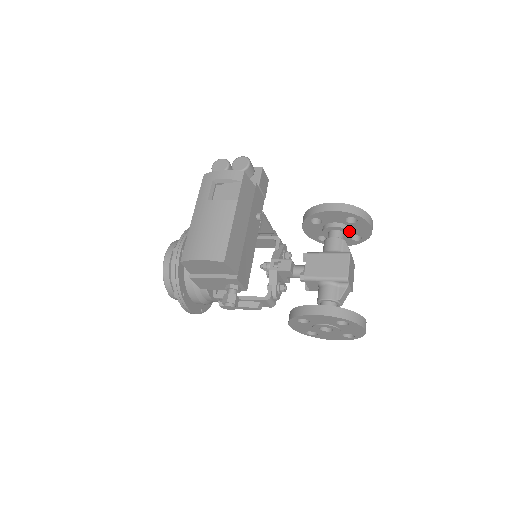
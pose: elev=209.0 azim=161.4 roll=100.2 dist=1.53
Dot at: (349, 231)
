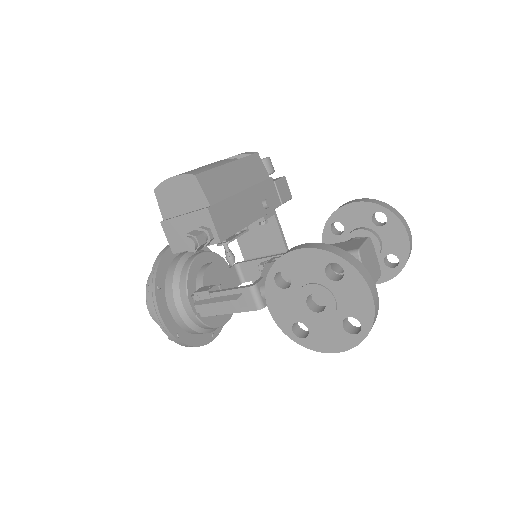
Dot at: (377, 238)
